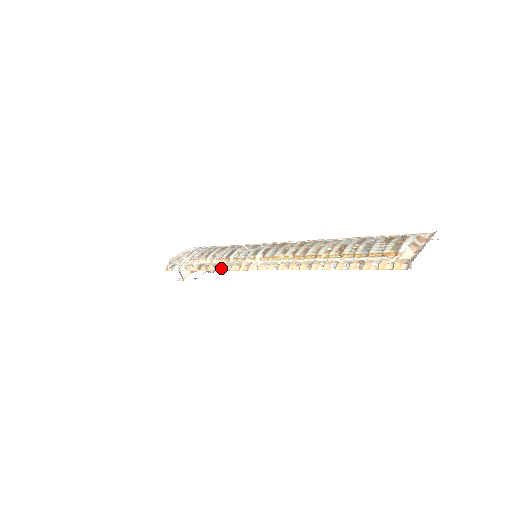
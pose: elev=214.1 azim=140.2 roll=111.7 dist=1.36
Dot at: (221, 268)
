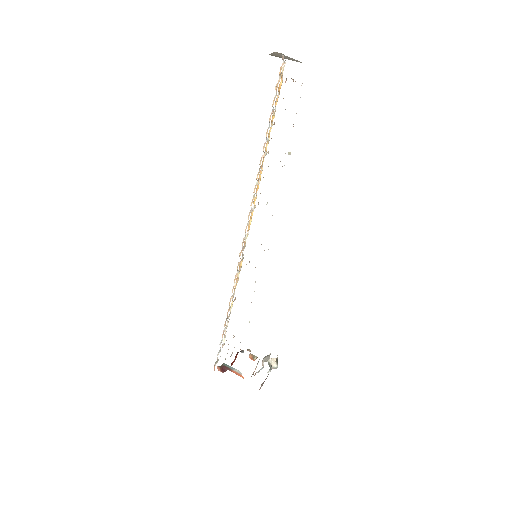
Dot at: (234, 286)
